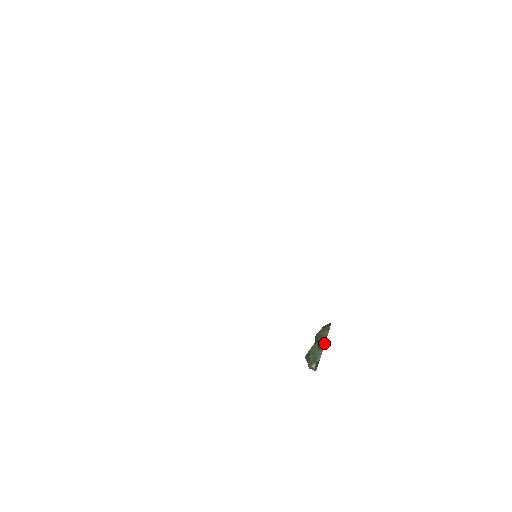
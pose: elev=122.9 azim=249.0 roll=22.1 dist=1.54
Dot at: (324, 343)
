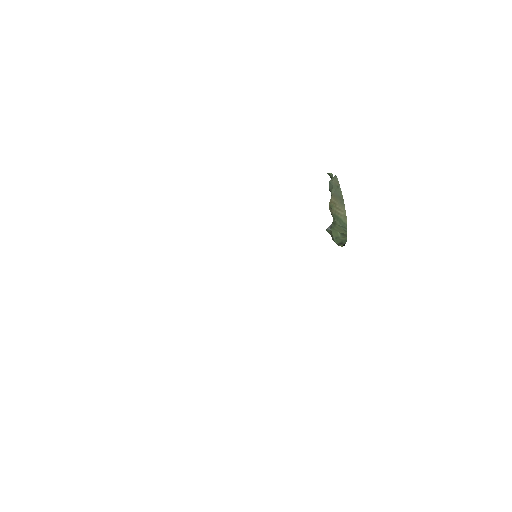
Dot at: (346, 232)
